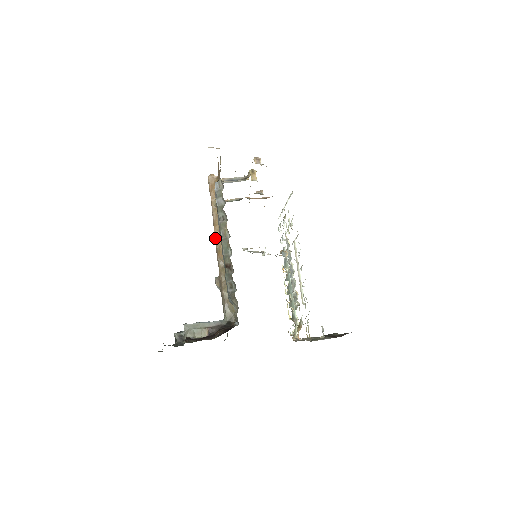
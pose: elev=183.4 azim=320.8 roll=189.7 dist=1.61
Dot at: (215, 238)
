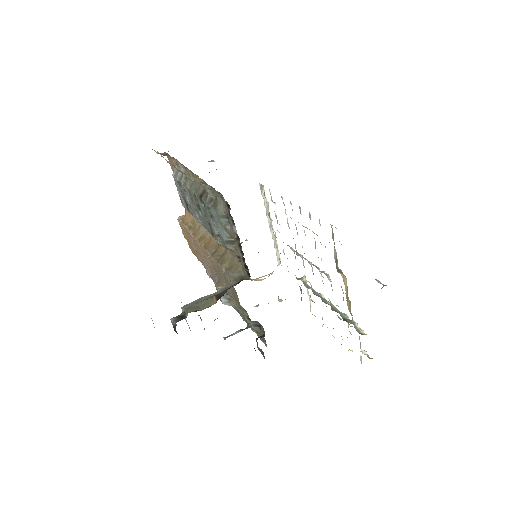
Dot at: (199, 246)
